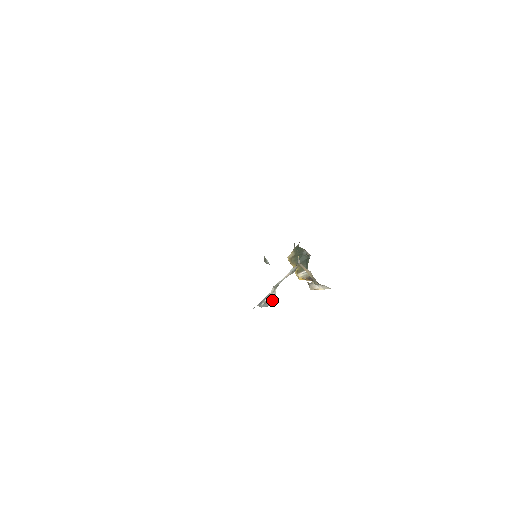
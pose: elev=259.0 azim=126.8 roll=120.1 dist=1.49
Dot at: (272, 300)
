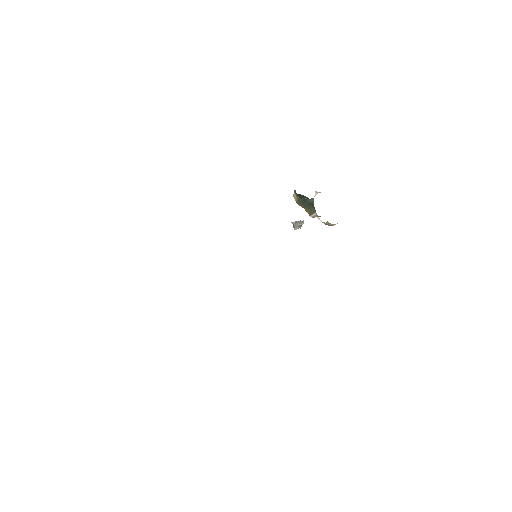
Dot at: occluded
